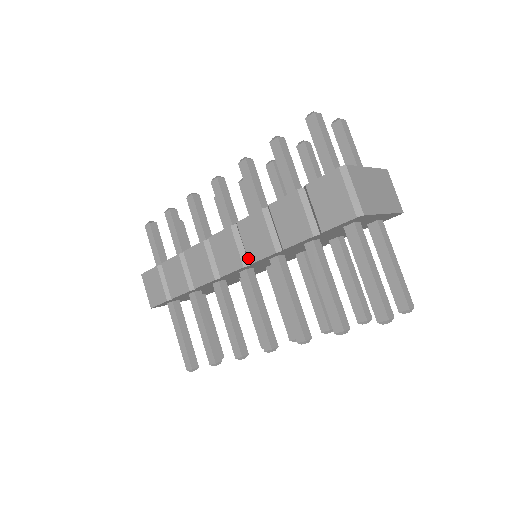
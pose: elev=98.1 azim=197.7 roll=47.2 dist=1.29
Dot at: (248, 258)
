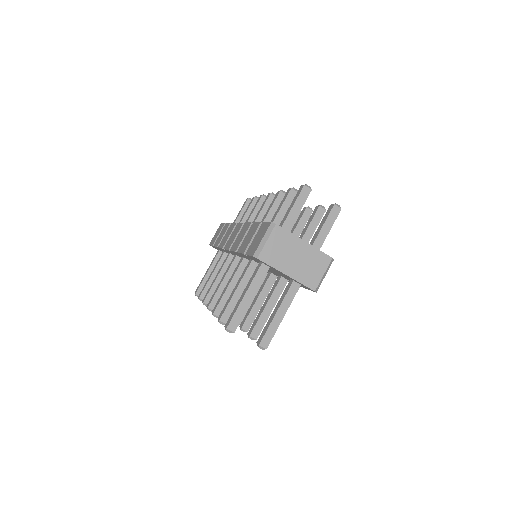
Dot at: (232, 246)
